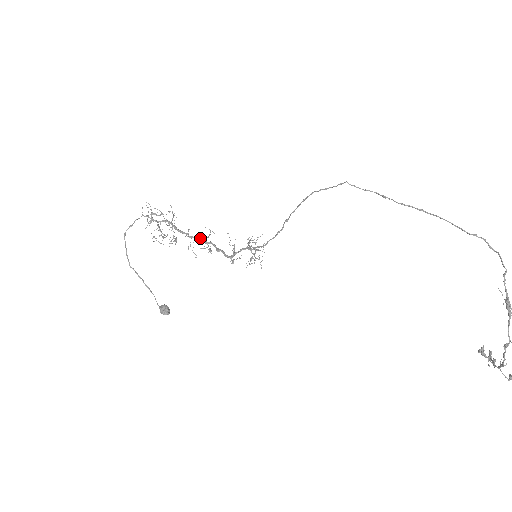
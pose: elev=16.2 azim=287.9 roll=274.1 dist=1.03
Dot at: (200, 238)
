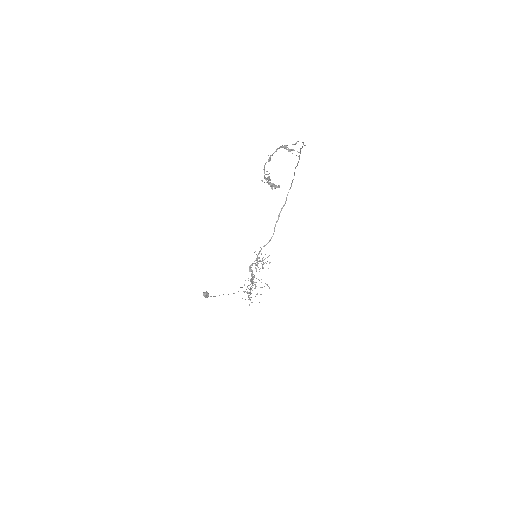
Dot at: occluded
